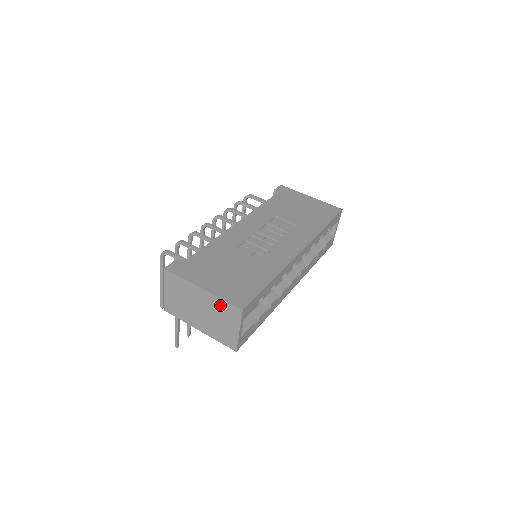
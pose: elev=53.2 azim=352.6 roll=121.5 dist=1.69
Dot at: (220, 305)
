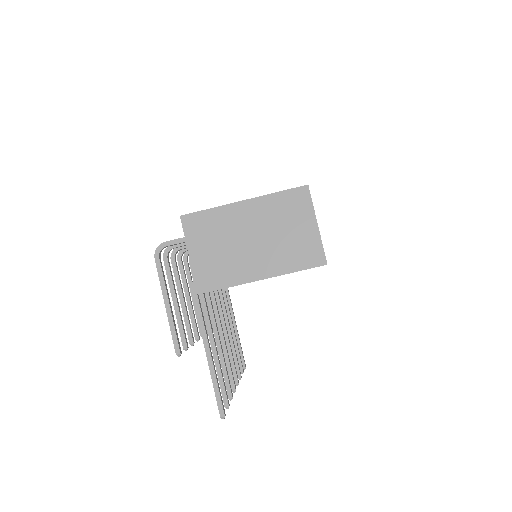
Dot at: (277, 204)
